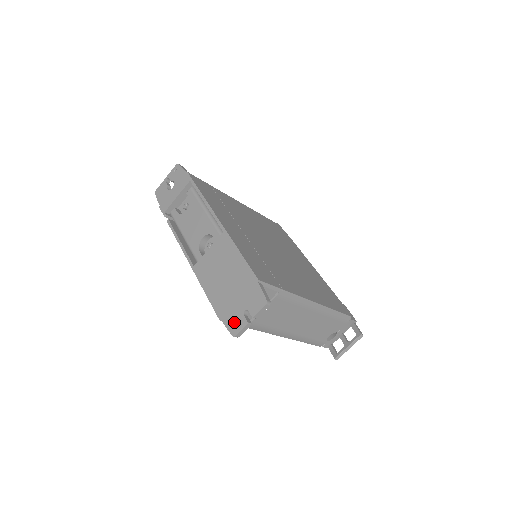
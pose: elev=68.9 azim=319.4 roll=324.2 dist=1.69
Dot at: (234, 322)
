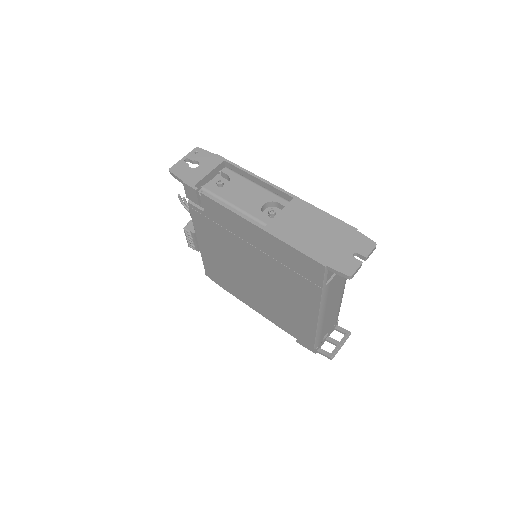
Dot at: (345, 264)
